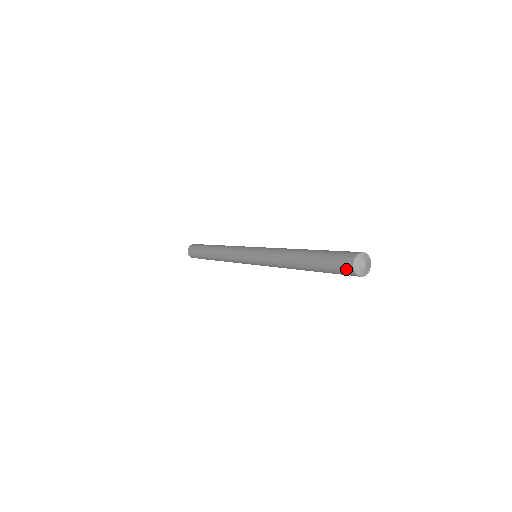
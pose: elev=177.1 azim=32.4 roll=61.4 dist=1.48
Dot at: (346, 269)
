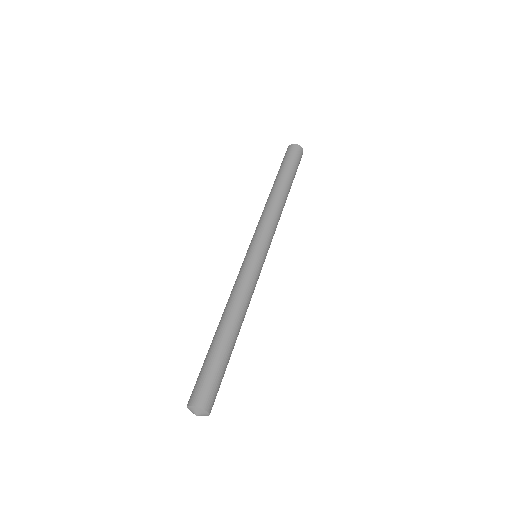
Dot at: occluded
